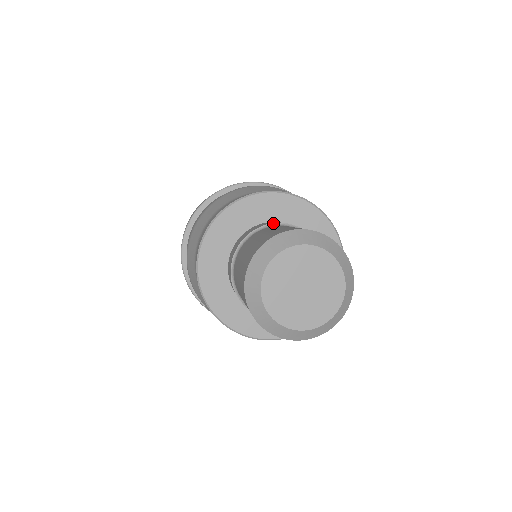
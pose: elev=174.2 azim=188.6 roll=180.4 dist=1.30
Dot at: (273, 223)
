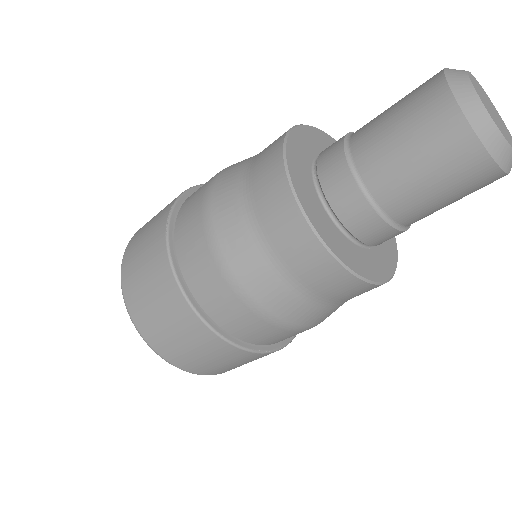
Dot at: occluded
